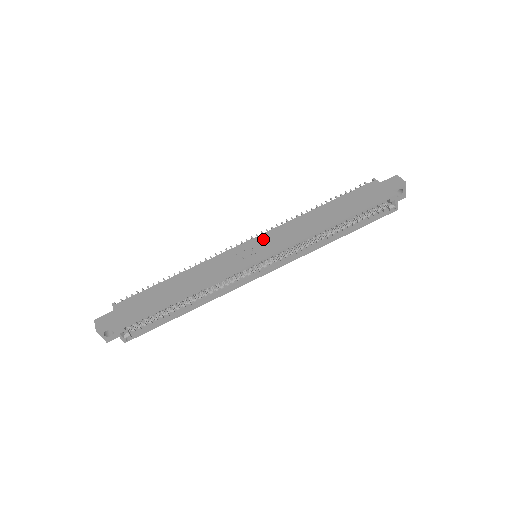
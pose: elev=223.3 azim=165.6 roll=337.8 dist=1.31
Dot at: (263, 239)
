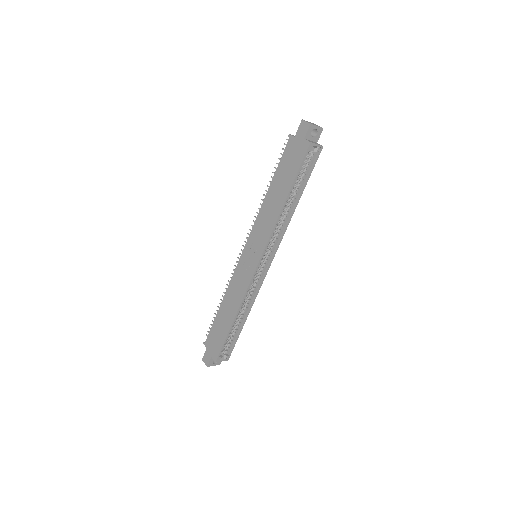
Dot at: (250, 244)
